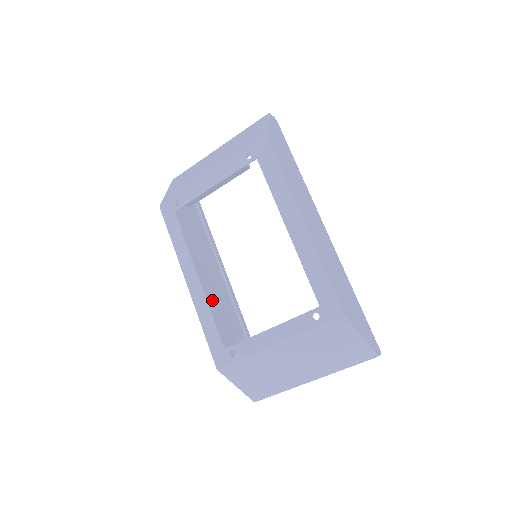
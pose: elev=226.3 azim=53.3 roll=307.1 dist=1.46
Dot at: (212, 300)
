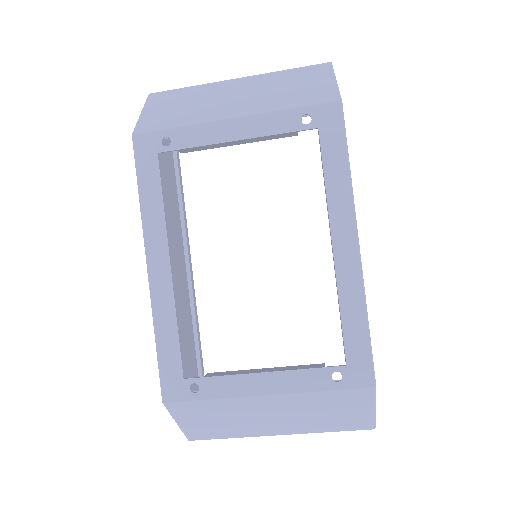
Dot at: (179, 301)
